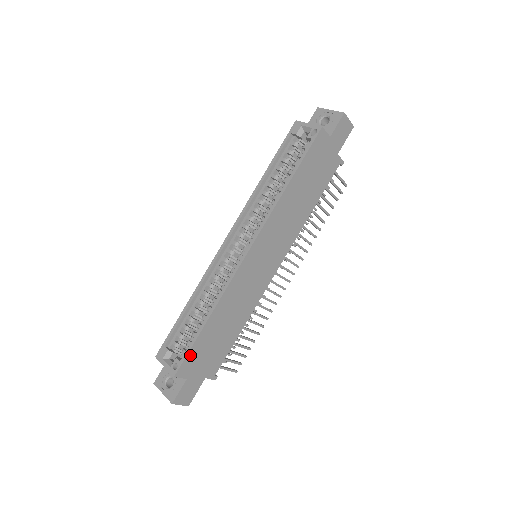
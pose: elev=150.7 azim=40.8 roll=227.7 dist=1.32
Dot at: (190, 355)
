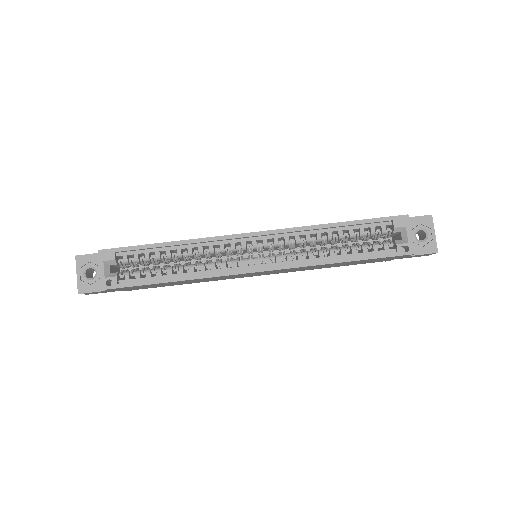
Dot at: (130, 287)
